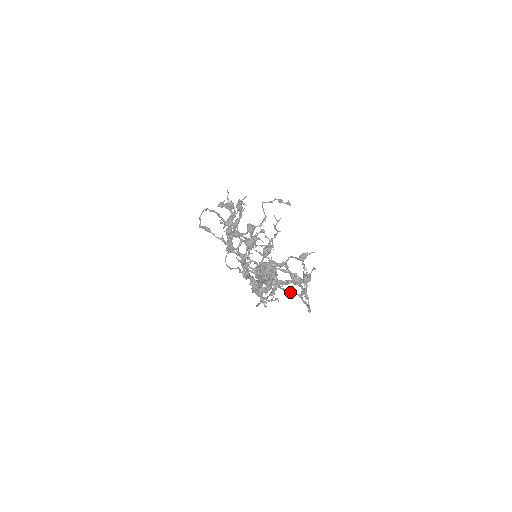
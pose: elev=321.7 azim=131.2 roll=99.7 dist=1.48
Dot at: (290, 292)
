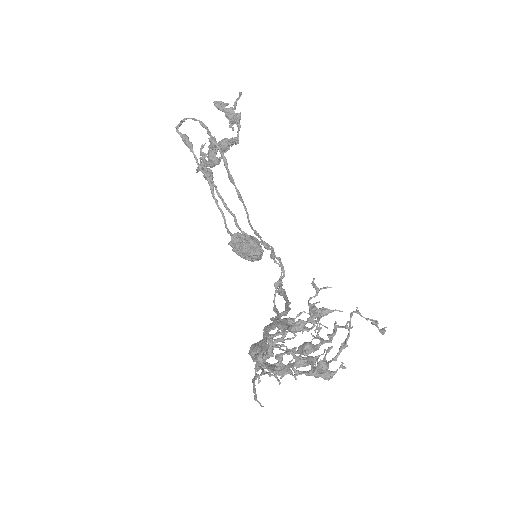
Dot at: occluded
